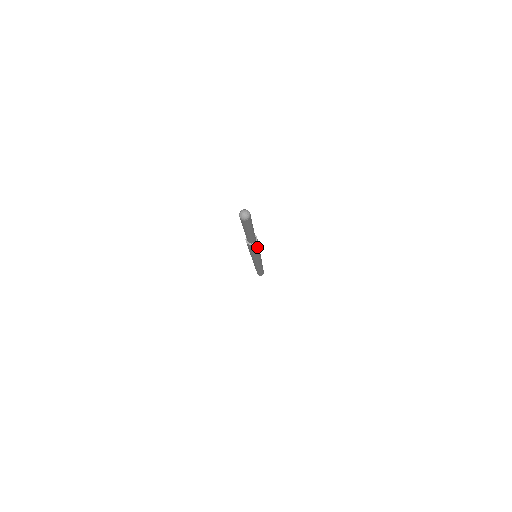
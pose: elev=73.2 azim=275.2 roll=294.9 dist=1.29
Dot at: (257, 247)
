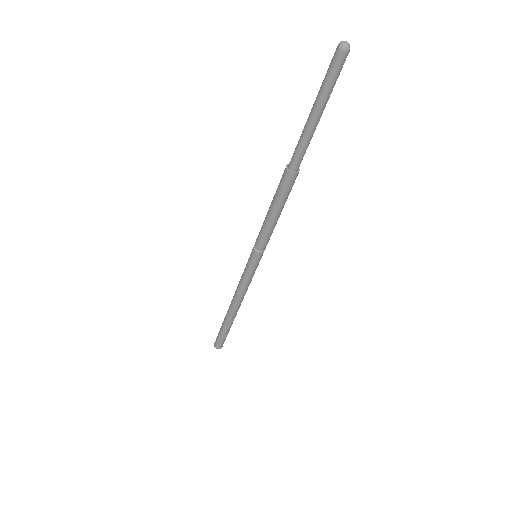
Dot at: (284, 200)
